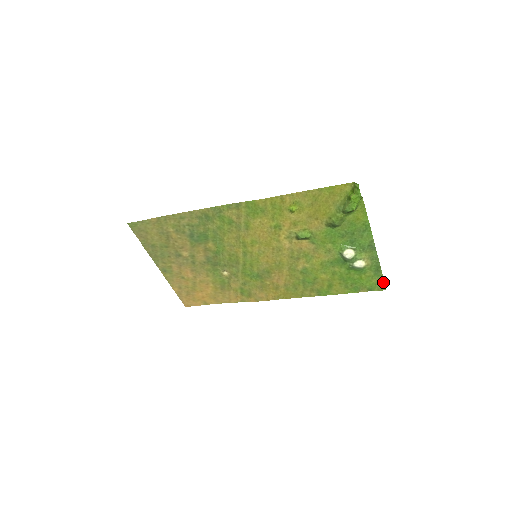
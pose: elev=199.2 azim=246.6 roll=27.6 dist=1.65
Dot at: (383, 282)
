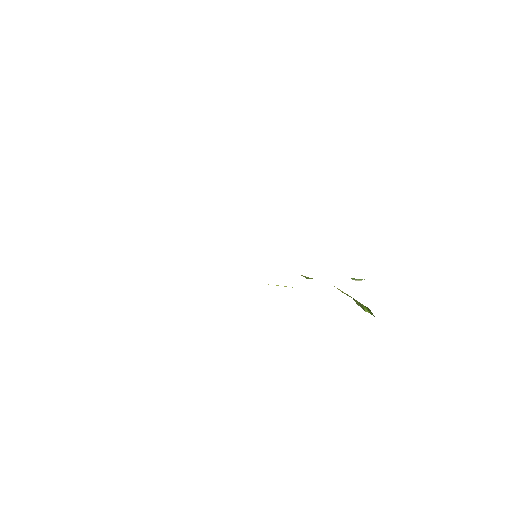
Dot at: occluded
